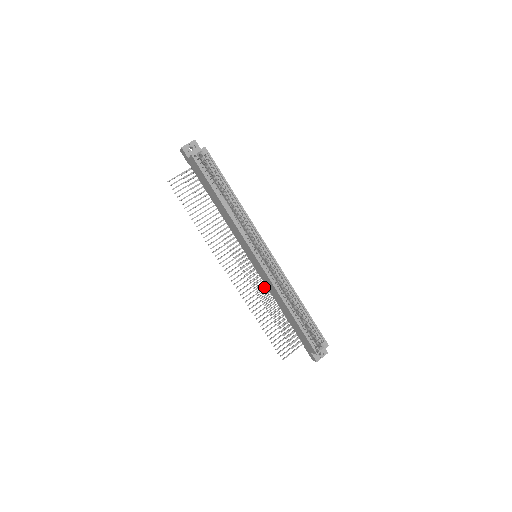
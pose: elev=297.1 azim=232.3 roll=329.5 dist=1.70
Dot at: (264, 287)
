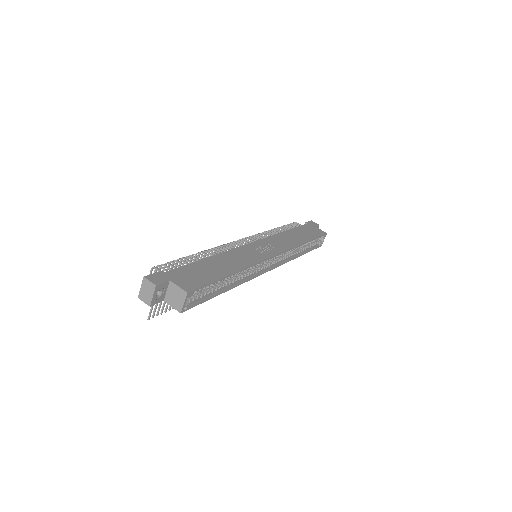
Dot at: occluded
